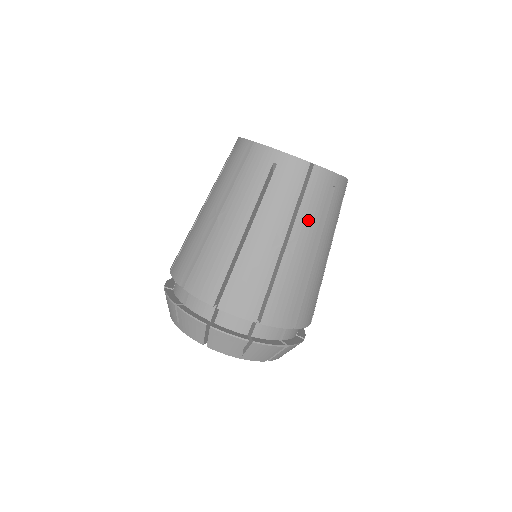
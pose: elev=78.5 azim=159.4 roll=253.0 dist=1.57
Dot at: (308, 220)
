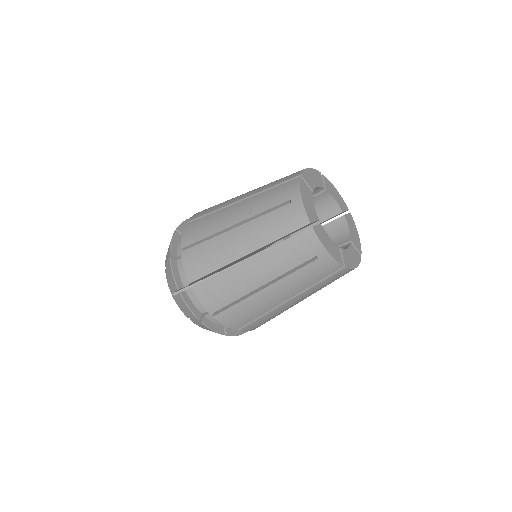
Dot at: (313, 291)
